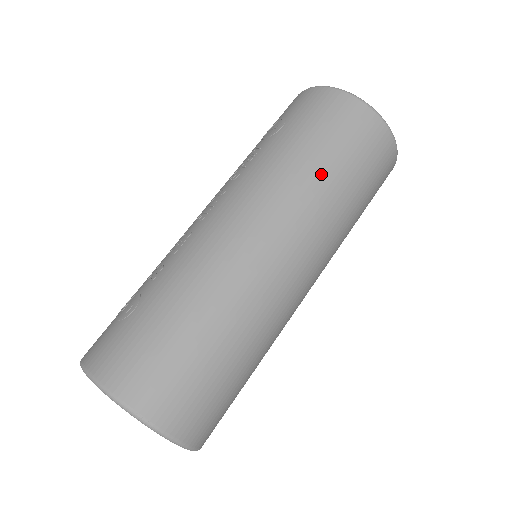
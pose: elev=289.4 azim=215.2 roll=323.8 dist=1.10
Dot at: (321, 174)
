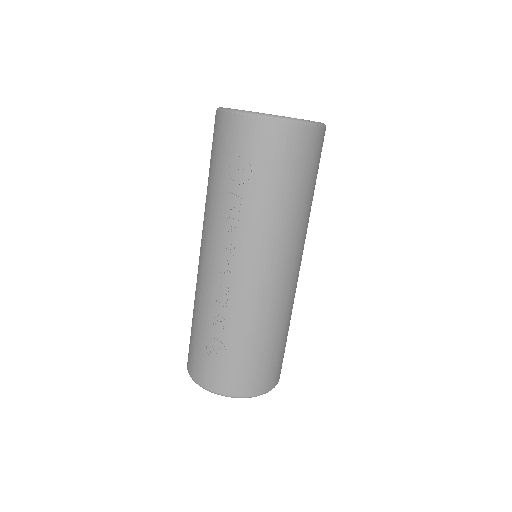
Dot at: (300, 205)
